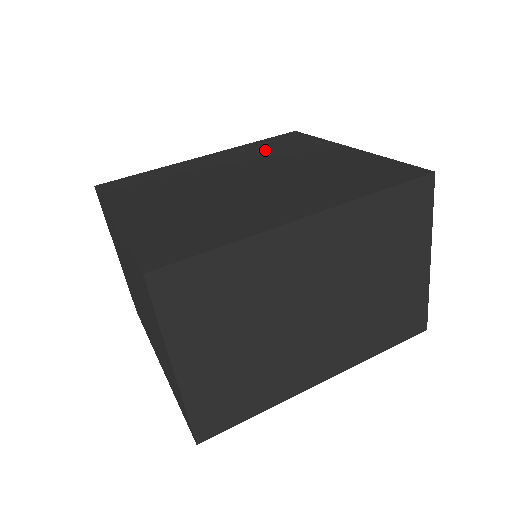
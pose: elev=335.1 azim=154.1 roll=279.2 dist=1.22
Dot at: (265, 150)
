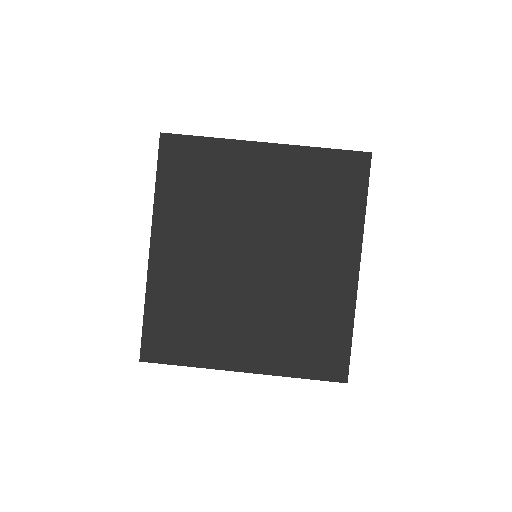
Dot at: (195, 197)
